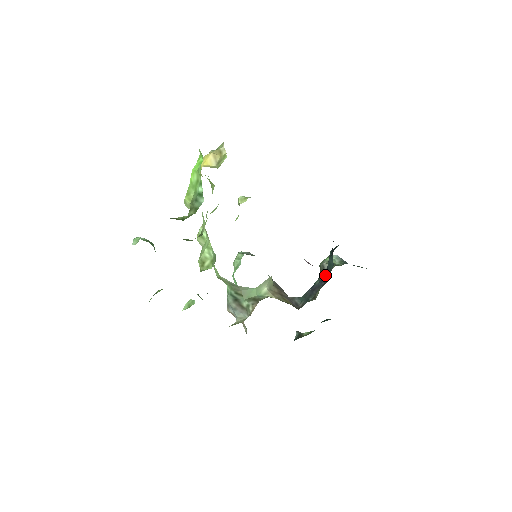
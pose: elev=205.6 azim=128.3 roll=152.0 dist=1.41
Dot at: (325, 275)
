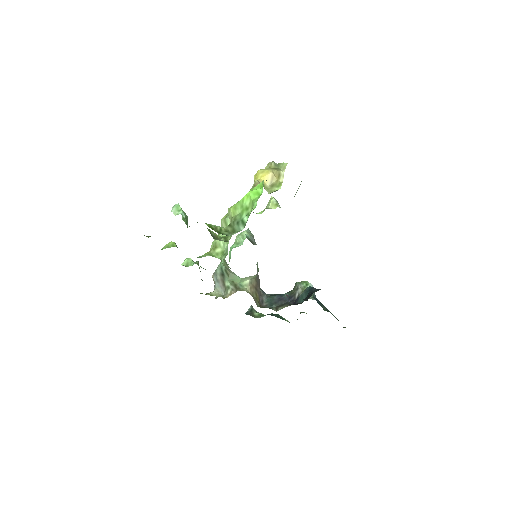
Dot at: (295, 296)
